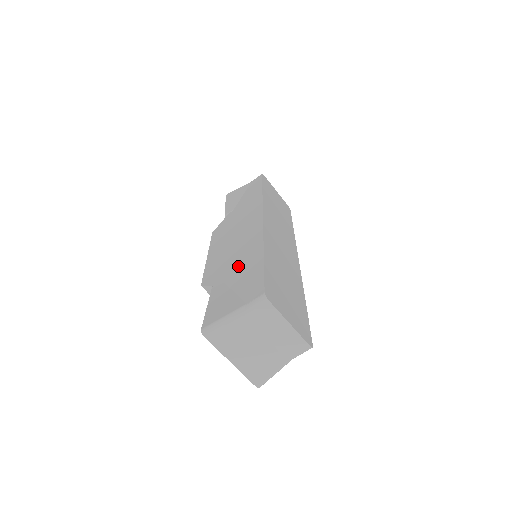
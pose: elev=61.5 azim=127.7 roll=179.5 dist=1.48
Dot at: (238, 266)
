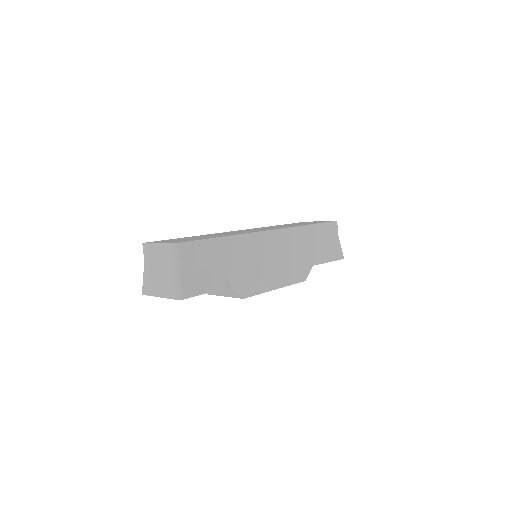
Dot at: occluded
